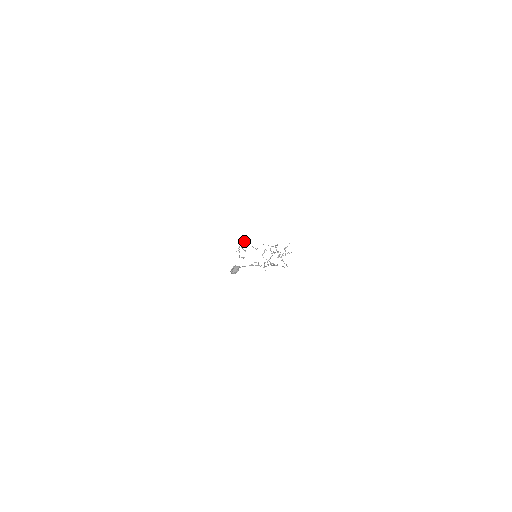
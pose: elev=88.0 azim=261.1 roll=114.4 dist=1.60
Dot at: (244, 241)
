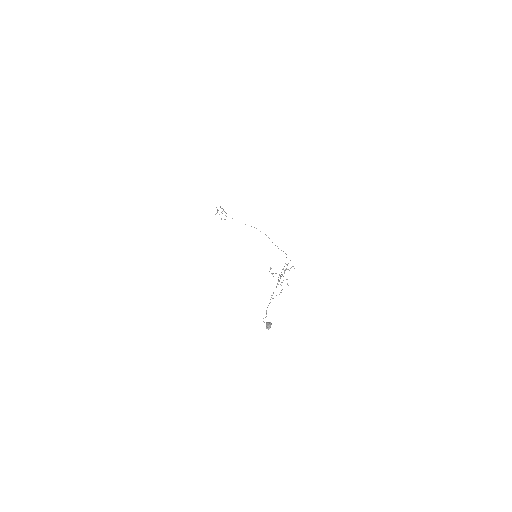
Dot at: (220, 207)
